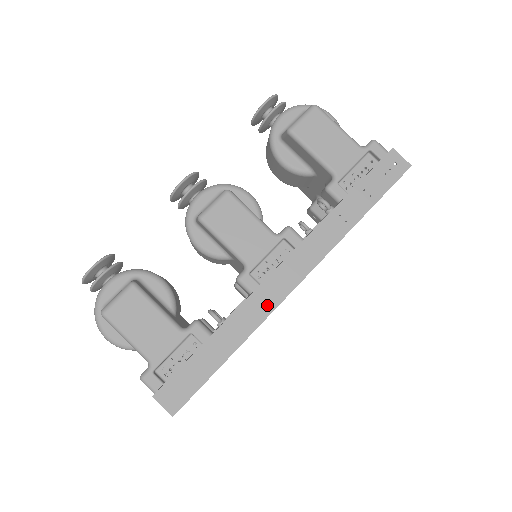
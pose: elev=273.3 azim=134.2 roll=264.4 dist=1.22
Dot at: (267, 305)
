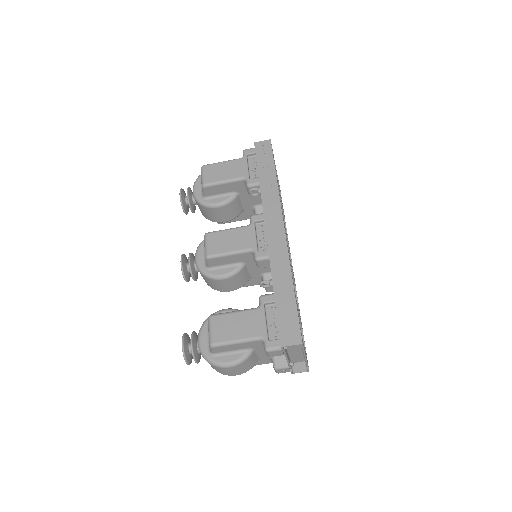
Dot at: (282, 250)
